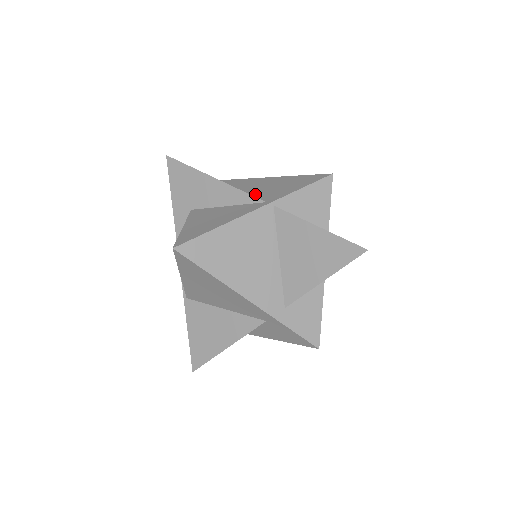
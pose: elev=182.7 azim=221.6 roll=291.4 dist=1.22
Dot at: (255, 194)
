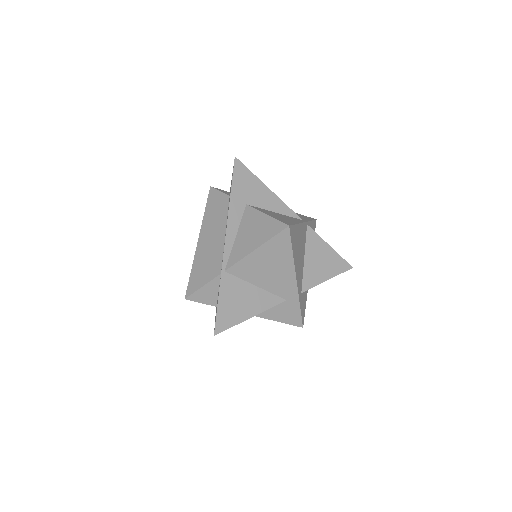
Dot at: occluded
